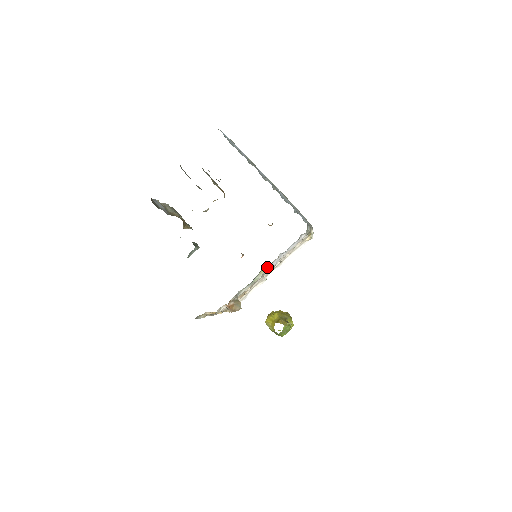
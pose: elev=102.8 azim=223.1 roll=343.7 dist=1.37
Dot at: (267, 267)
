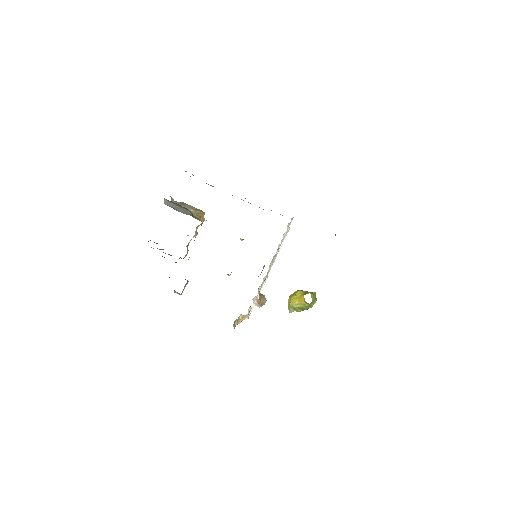
Dot at: (275, 256)
